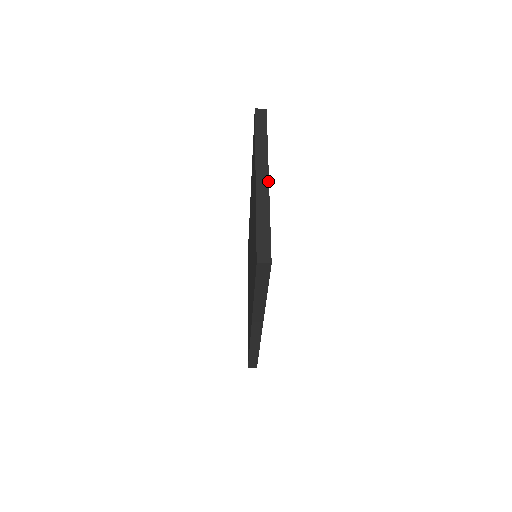
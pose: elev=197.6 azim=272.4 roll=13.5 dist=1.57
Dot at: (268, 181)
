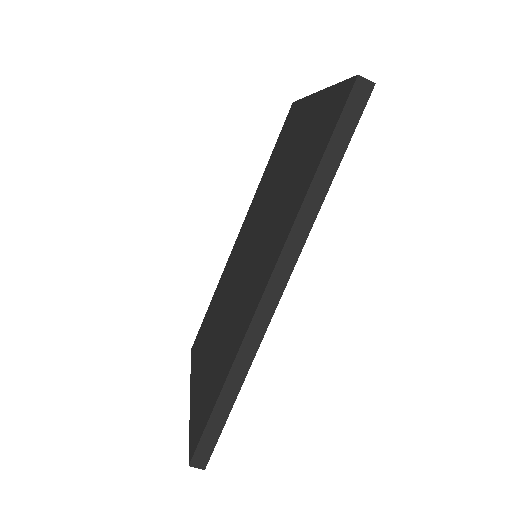
Dot at: occluded
